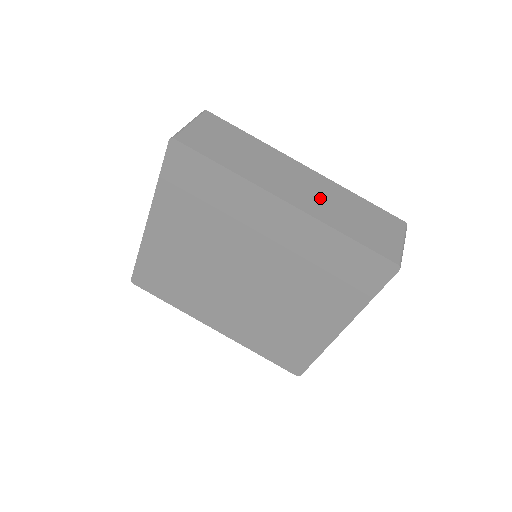
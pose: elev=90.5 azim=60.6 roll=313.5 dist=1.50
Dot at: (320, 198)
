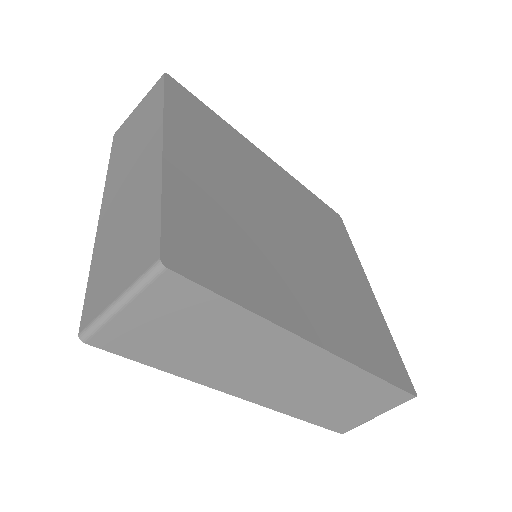
Dot at: (301, 388)
